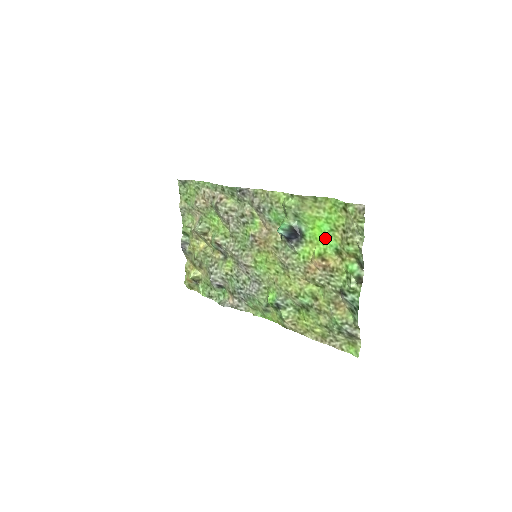
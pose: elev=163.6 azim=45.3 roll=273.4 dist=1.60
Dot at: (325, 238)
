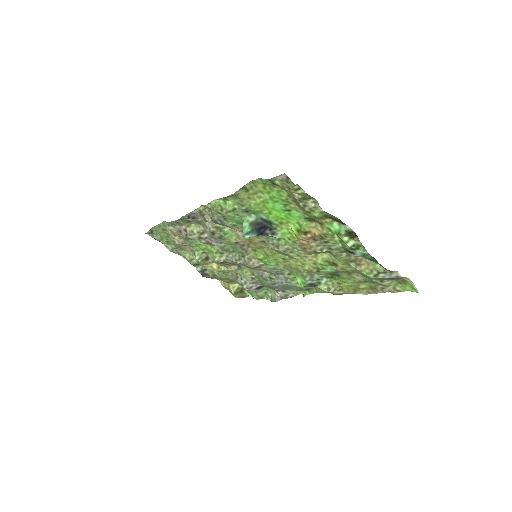
Dot at: (288, 214)
